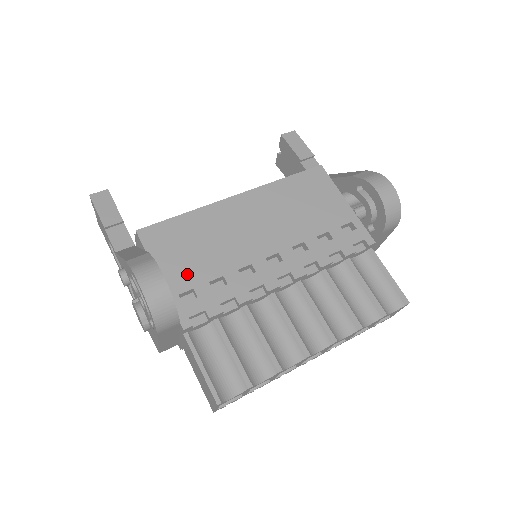
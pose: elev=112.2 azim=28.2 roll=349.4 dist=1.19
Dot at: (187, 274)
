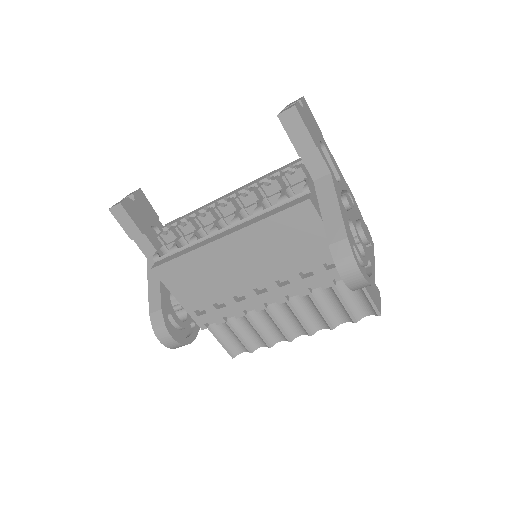
Dot at: (196, 299)
